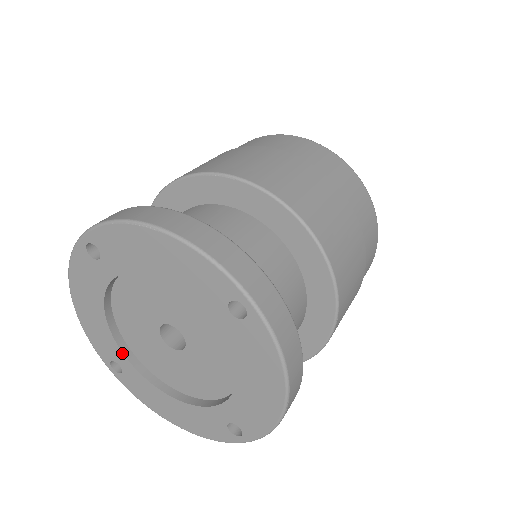
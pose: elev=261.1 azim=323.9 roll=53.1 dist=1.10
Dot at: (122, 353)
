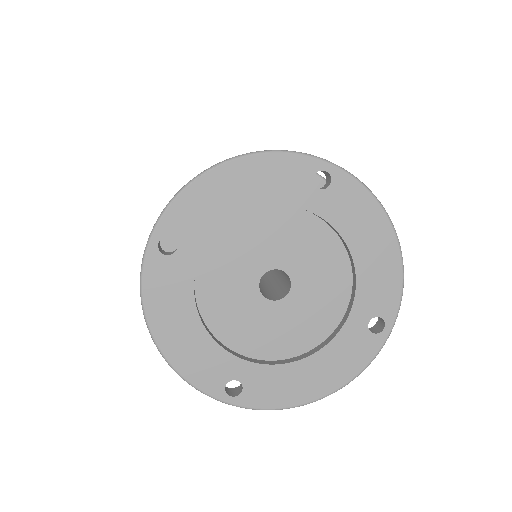
Dot at: (235, 357)
